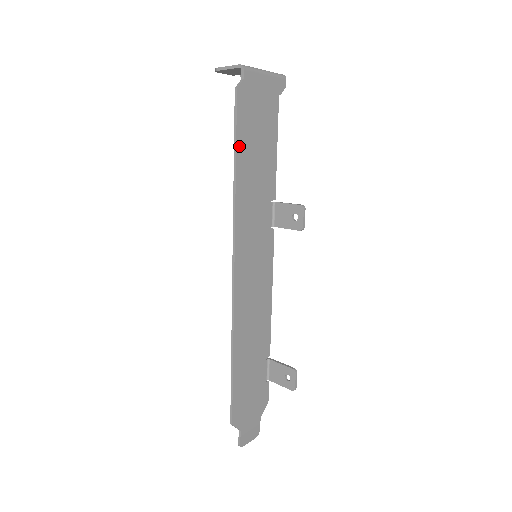
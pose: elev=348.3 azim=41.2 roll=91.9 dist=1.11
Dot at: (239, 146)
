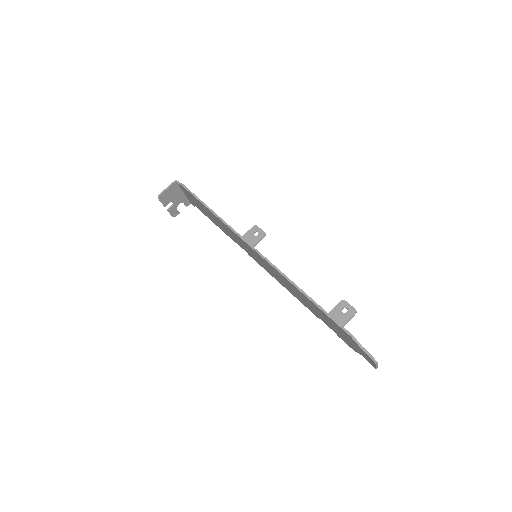
Dot at: (203, 203)
